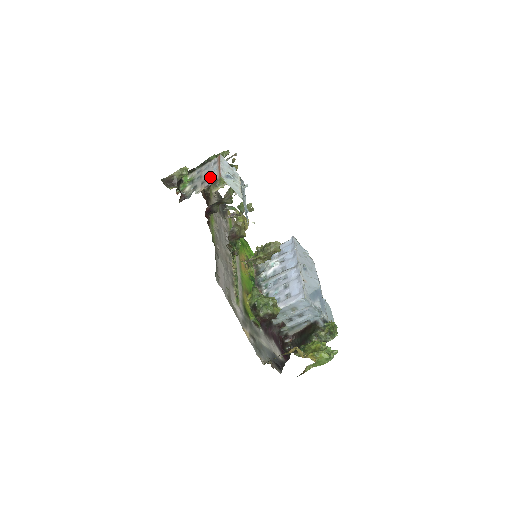
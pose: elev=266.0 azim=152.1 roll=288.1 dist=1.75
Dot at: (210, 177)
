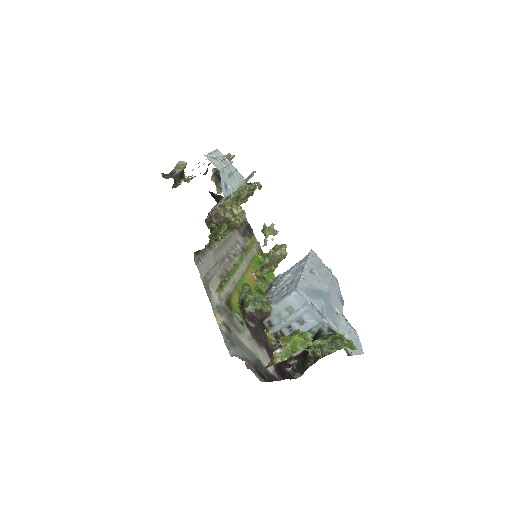
Dot at: occluded
